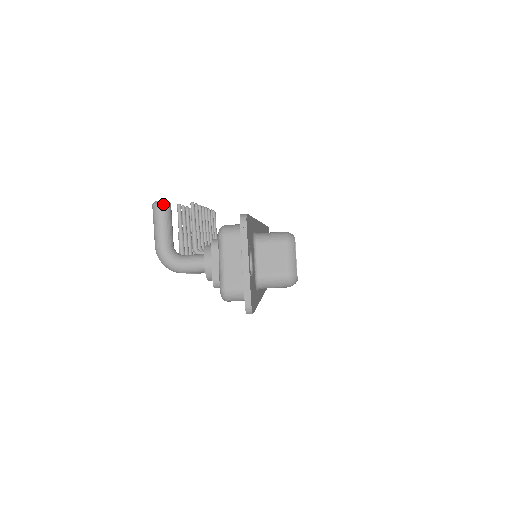
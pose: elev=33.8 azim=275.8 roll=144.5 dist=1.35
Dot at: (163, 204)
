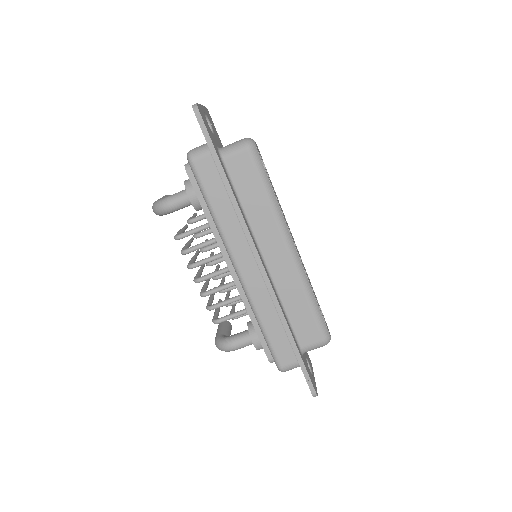
Dot at: (168, 195)
